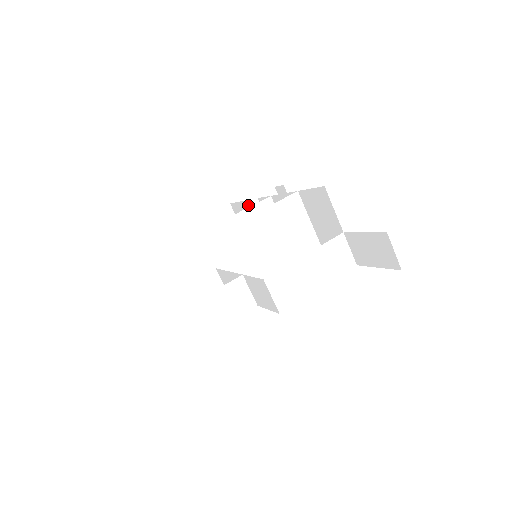
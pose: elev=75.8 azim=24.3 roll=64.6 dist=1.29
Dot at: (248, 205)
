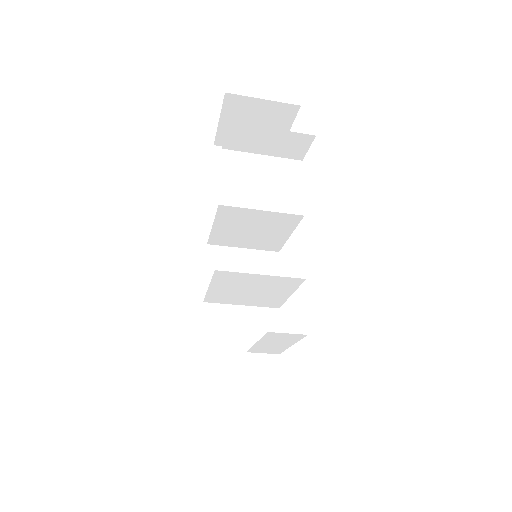
Dot at: occluded
